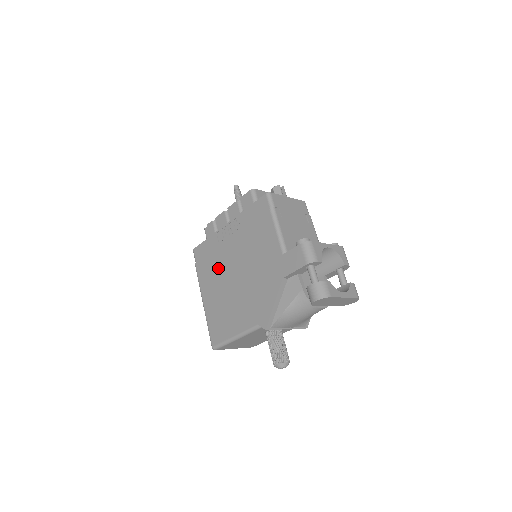
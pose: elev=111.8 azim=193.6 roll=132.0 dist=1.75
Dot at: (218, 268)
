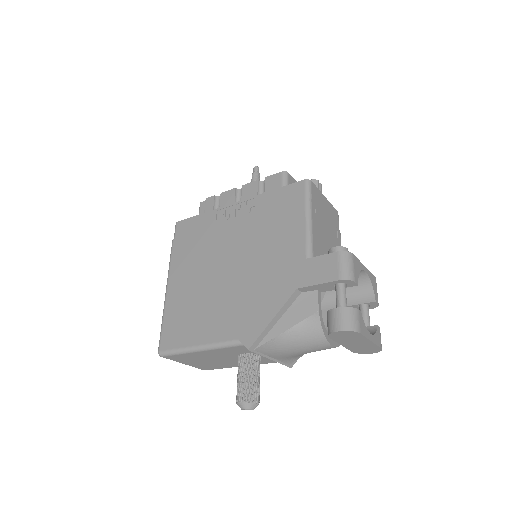
Dot at: (204, 253)
